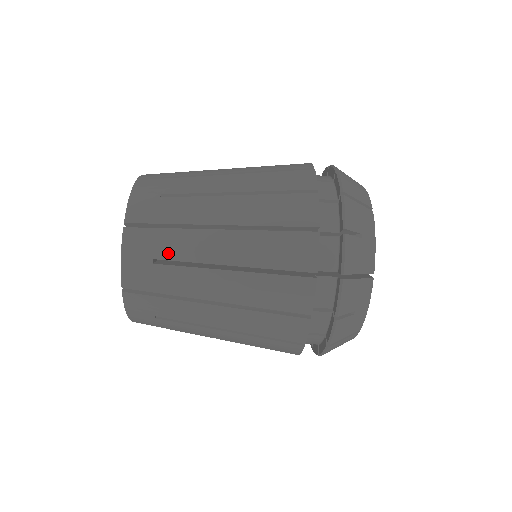
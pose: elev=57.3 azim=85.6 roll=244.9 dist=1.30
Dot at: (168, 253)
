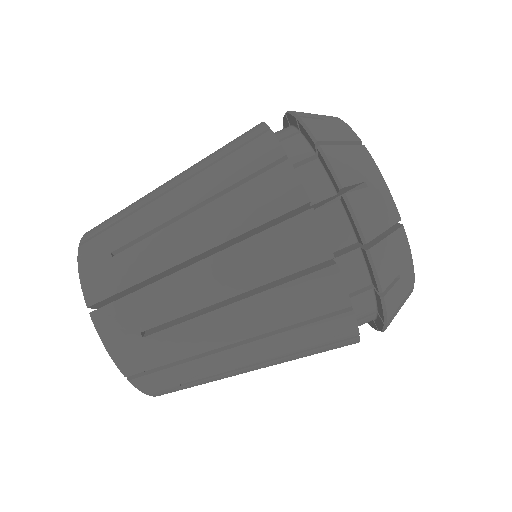
Dot at: (153, 318)
